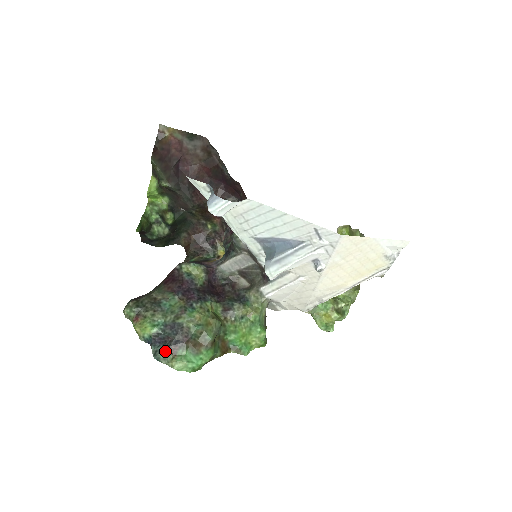
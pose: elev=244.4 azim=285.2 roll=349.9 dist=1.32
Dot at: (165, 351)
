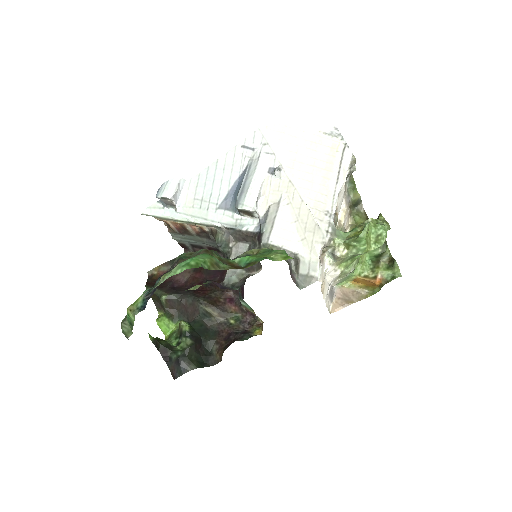
Dot at: (156, 284)
